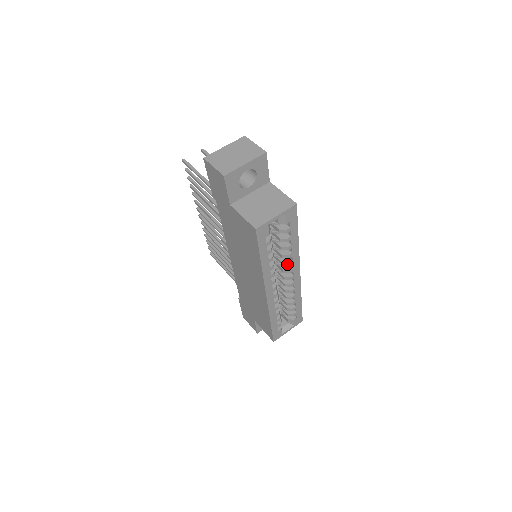
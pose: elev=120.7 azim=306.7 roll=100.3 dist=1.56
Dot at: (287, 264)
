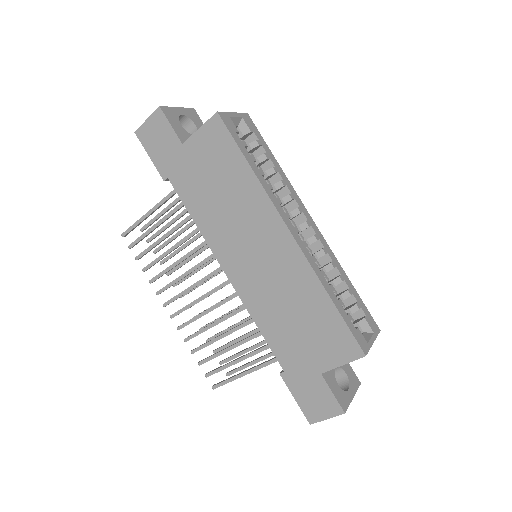
Dot at: (288, 198)
